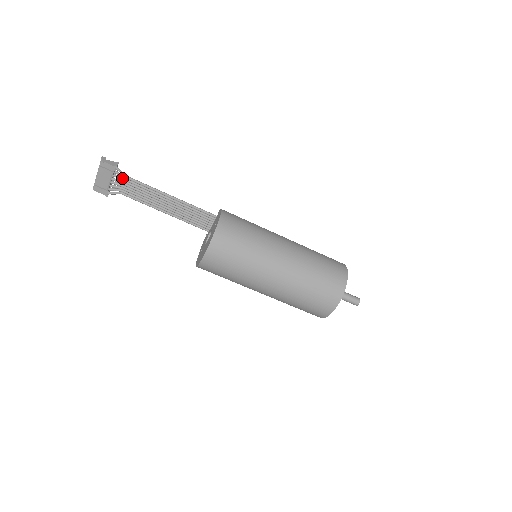
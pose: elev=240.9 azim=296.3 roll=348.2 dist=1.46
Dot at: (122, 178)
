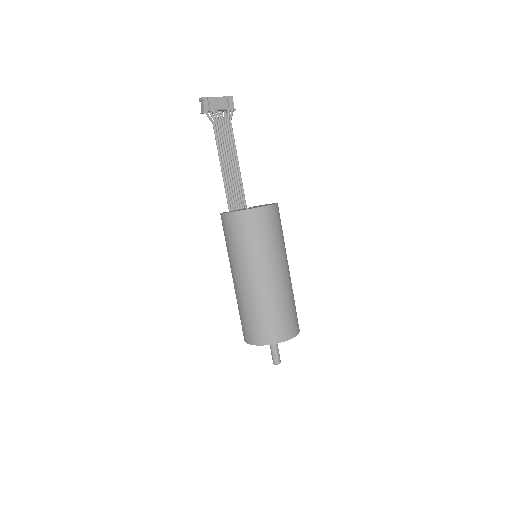
Dot at: (227, 119)
